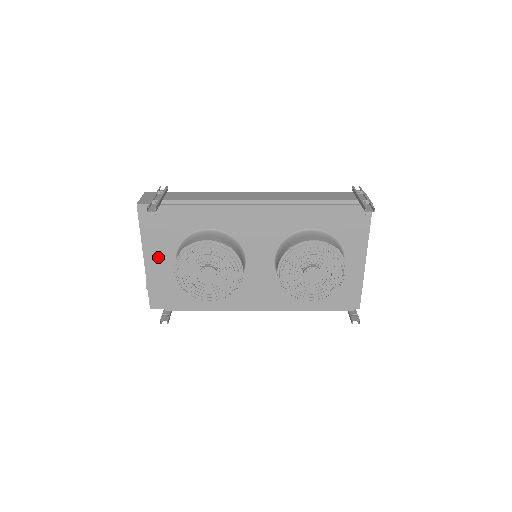
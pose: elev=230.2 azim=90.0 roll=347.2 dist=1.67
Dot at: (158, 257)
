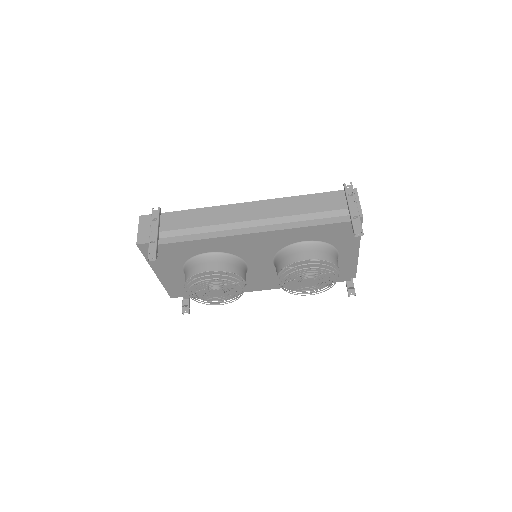
Dot at: (167, 271)
